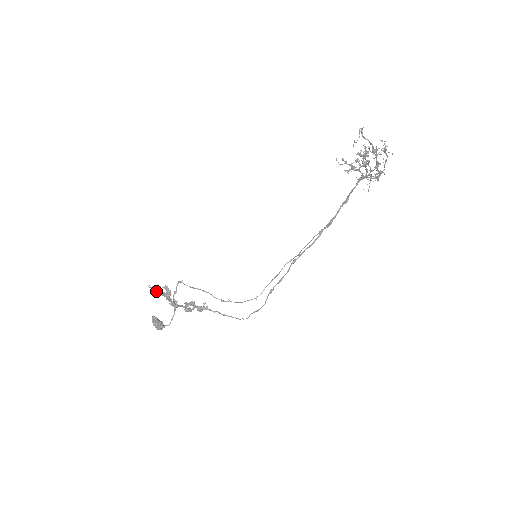
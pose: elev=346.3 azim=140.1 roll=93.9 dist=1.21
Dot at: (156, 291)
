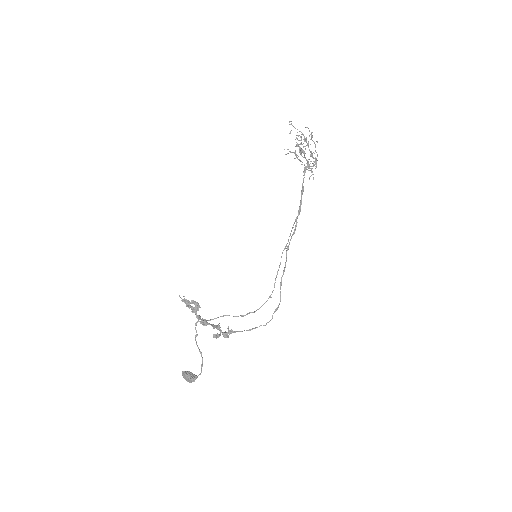
Dot at: (186, 302)
